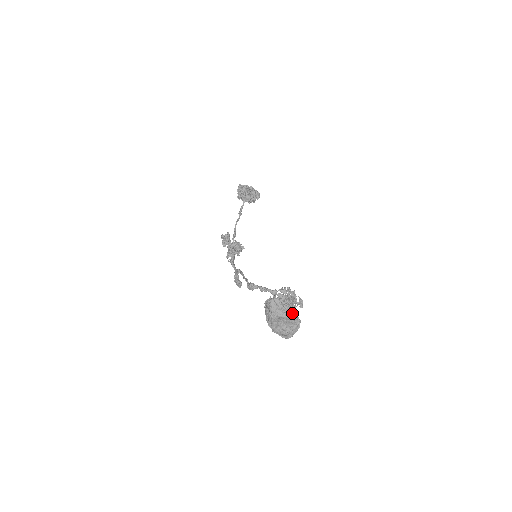
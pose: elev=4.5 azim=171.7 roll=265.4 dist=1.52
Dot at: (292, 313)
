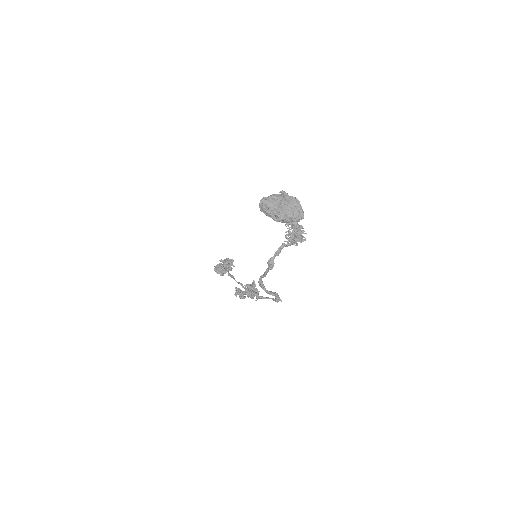
Dot at: (281, 195)
